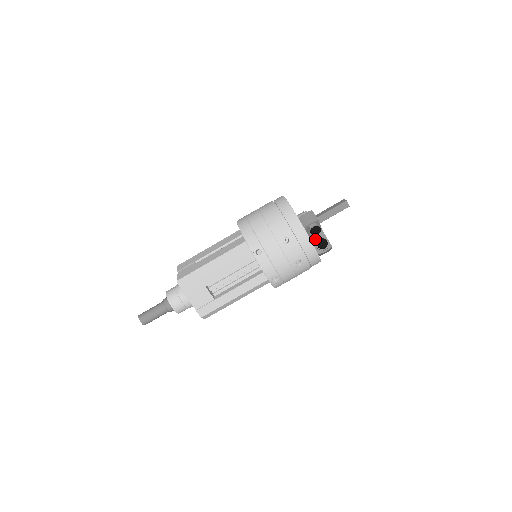
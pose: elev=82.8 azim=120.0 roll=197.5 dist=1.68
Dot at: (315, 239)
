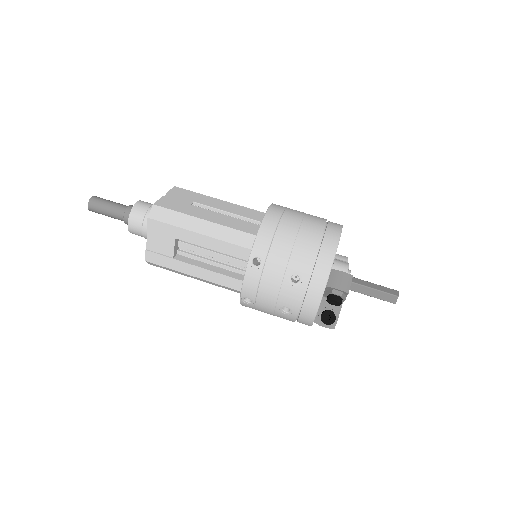
Dot at: (326, 304)
